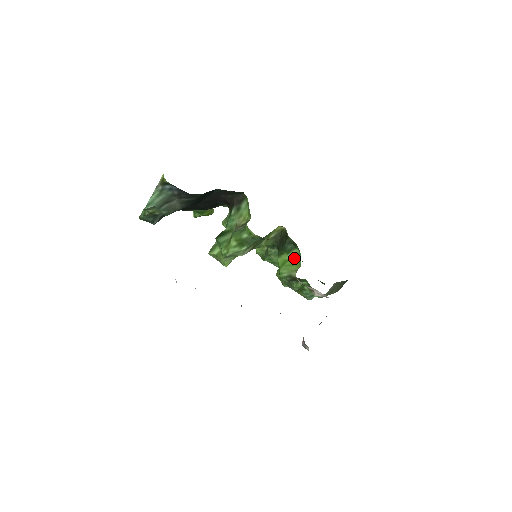
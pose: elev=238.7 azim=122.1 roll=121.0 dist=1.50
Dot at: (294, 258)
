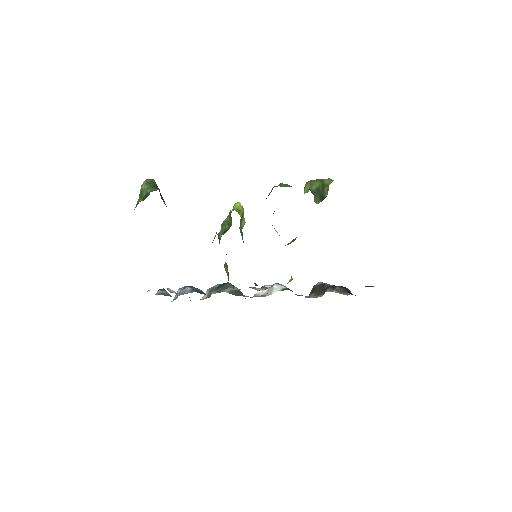
Dot at: occluded
